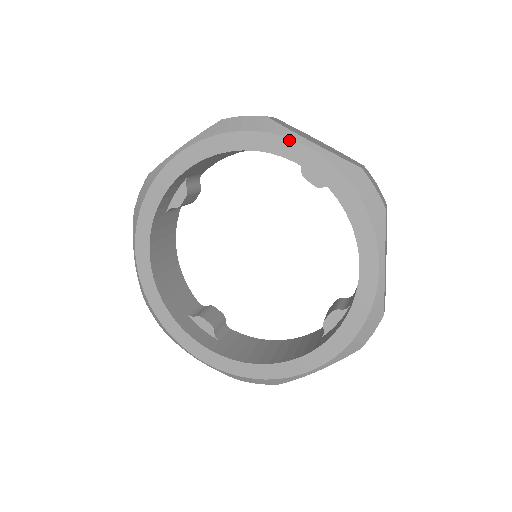
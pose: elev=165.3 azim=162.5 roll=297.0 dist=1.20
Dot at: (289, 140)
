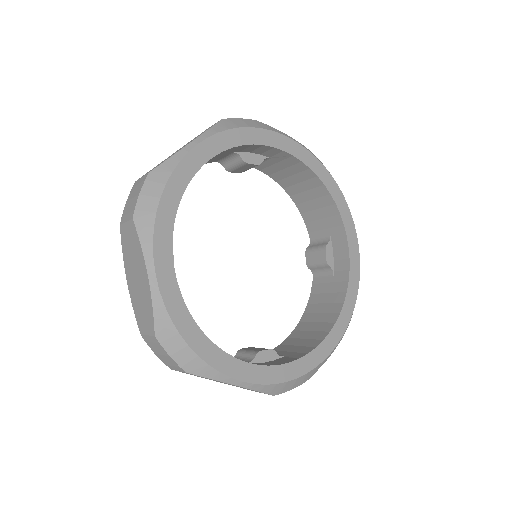
Dot at: (353, 222)
